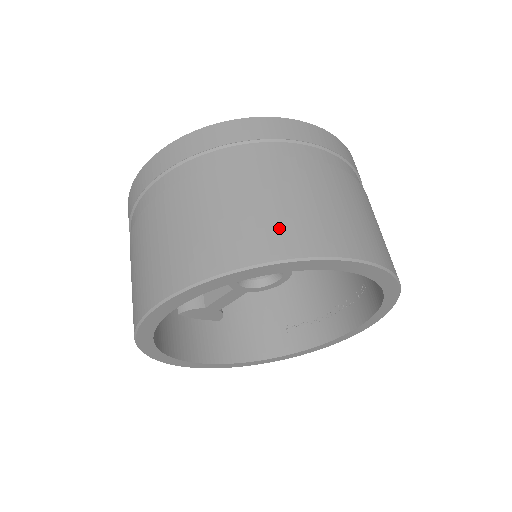
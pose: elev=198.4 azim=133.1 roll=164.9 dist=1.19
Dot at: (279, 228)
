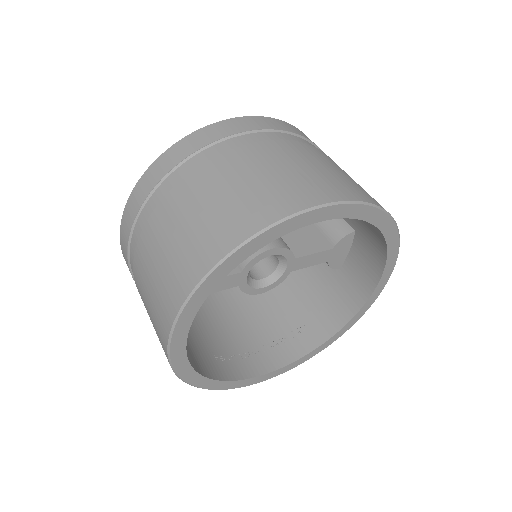
Dot at: occluded
